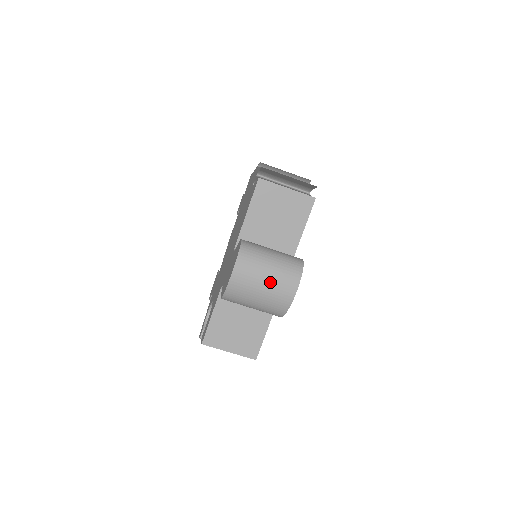
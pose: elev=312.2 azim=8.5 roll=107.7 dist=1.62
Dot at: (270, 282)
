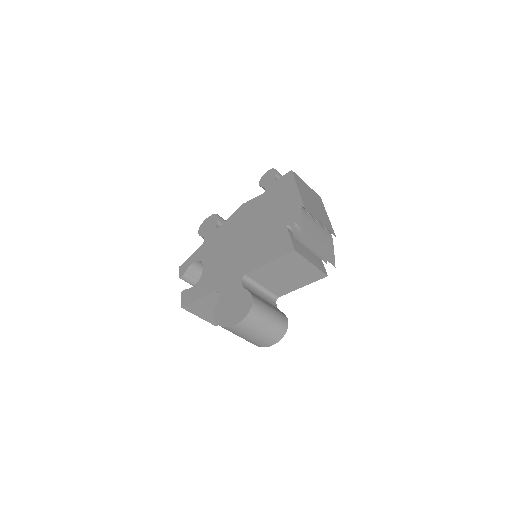
Dot at: (256, 337)
